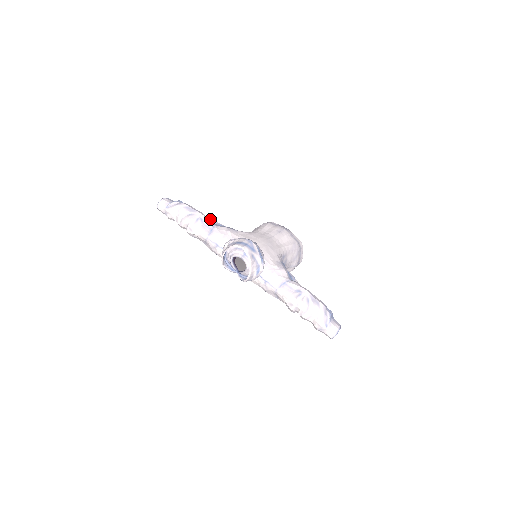
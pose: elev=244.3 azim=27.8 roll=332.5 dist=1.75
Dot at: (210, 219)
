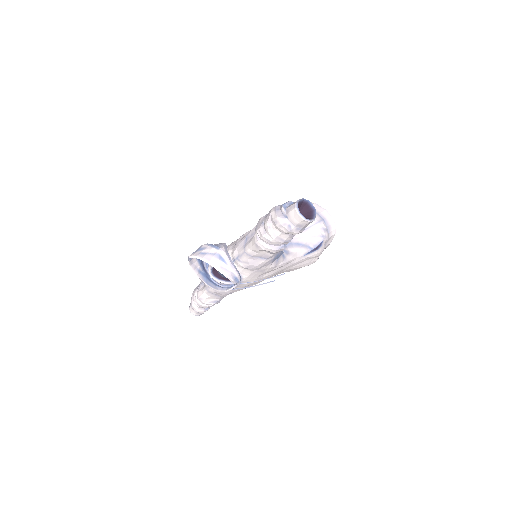
Dot at: occluded
